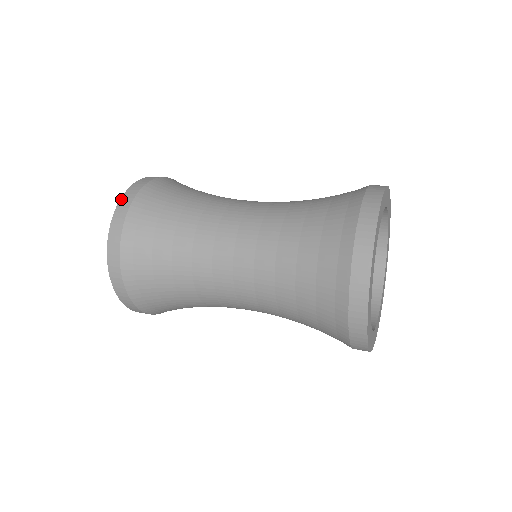
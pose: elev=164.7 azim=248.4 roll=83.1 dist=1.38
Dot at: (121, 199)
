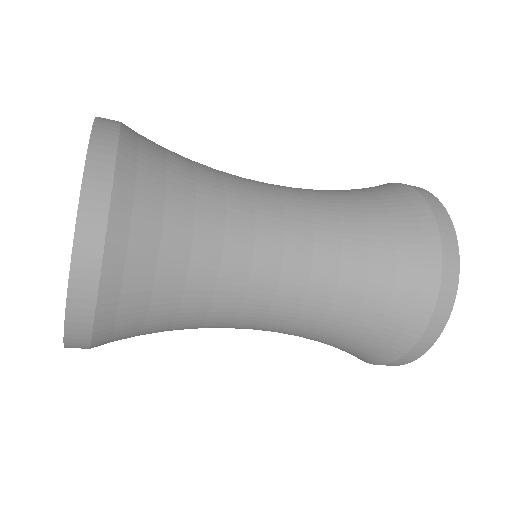
Dot at: occluded
